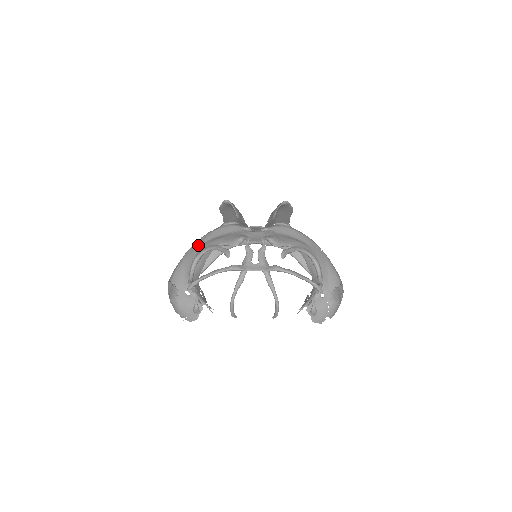
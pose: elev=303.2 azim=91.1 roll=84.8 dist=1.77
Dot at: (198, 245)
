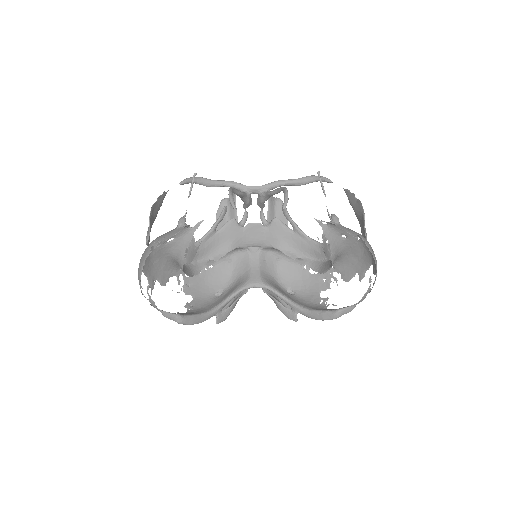
Dot at: occluded
